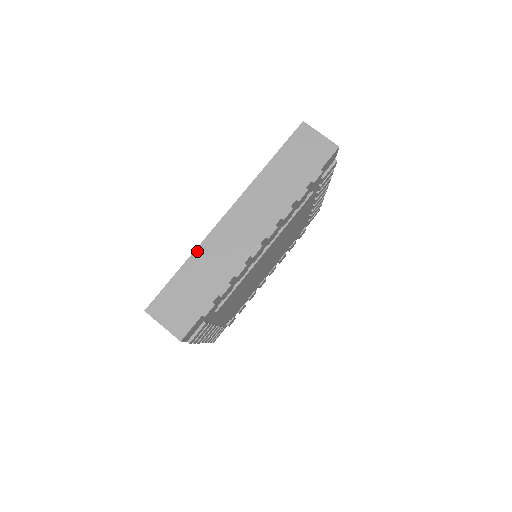
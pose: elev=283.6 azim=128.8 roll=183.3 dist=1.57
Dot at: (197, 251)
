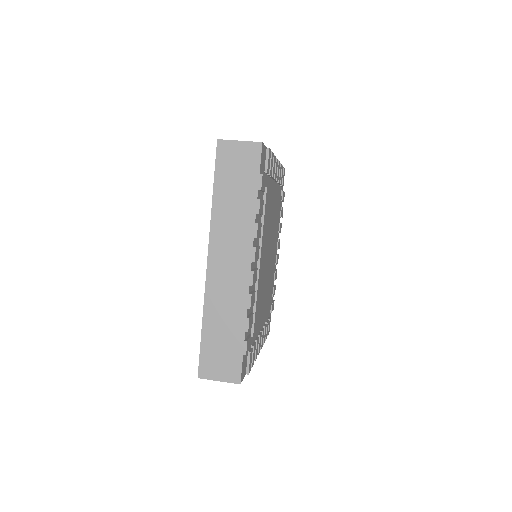
Dot at: (205, 308)
